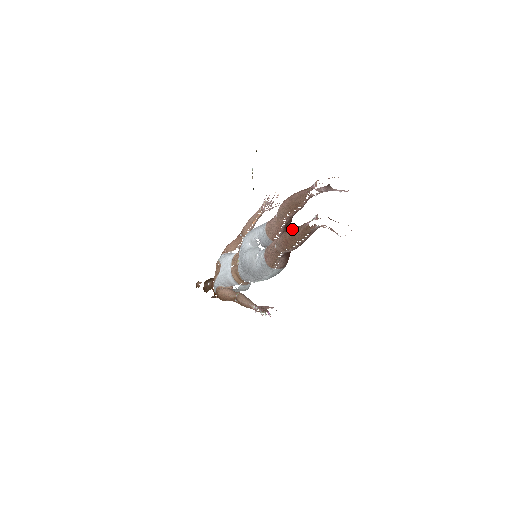
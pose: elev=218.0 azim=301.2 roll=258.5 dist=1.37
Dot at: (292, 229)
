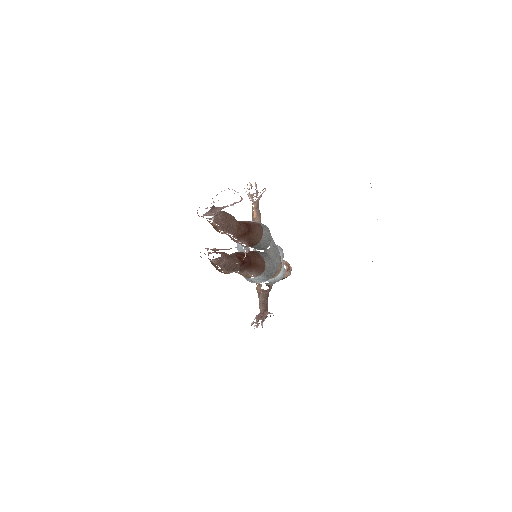
Dot at: occluded
